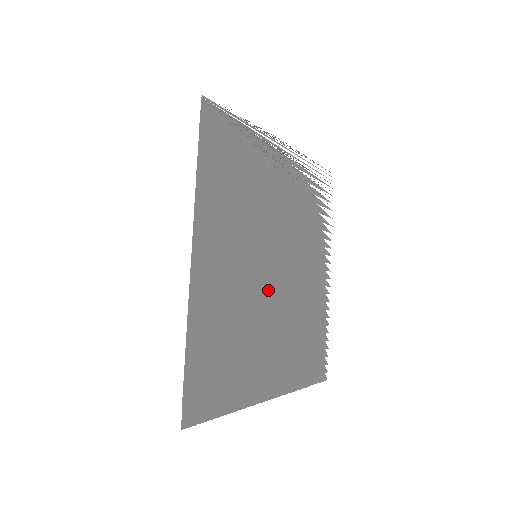
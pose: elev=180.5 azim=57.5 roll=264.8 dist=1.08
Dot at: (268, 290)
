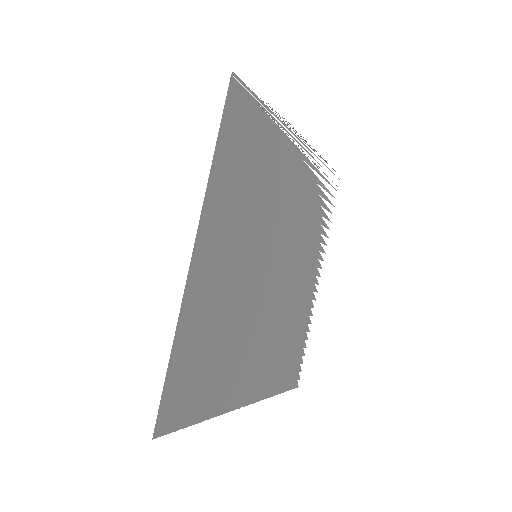
Dot at: occluded
